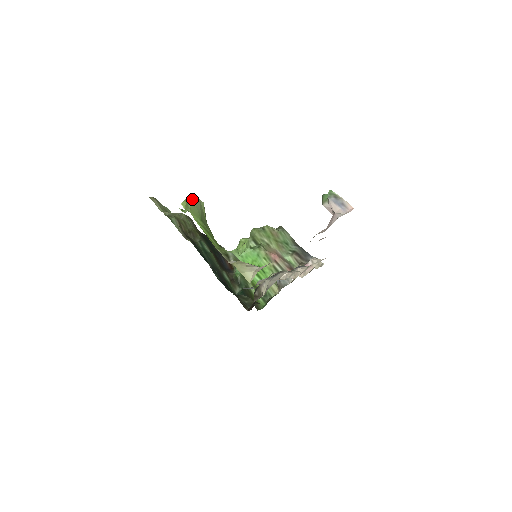
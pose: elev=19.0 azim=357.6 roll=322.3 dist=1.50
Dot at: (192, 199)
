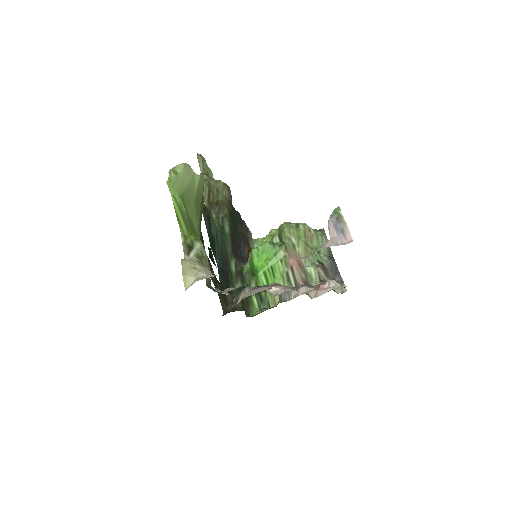
Dot at: (180, 169)
